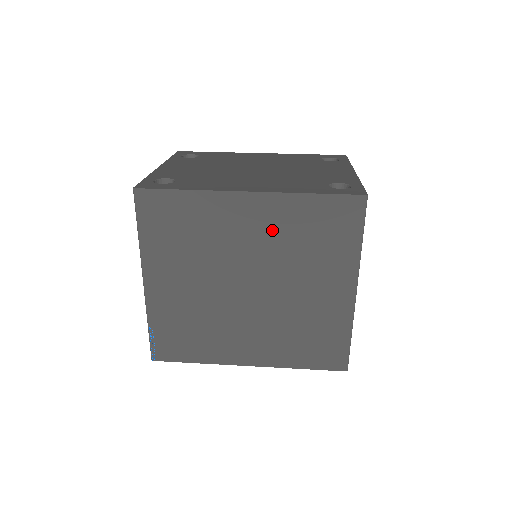
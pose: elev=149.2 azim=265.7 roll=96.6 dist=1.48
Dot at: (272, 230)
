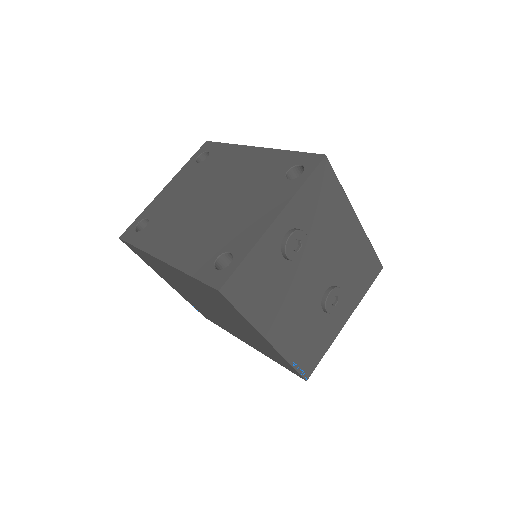
Dot at: (191, 285)
